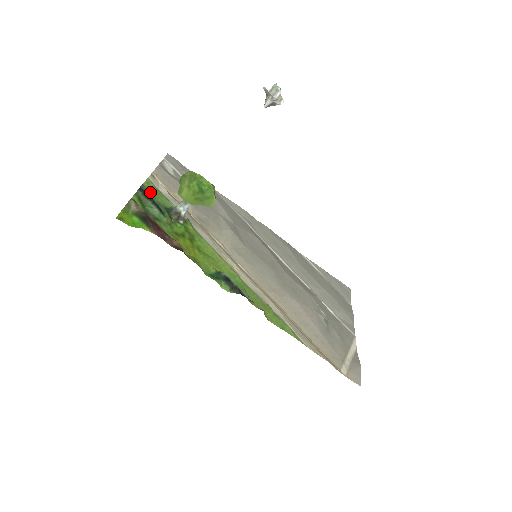
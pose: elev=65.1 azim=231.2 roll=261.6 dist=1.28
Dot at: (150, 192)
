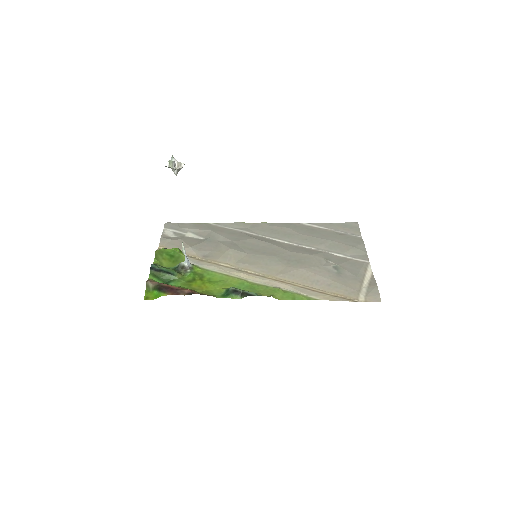
Dot at: (160, 265)
